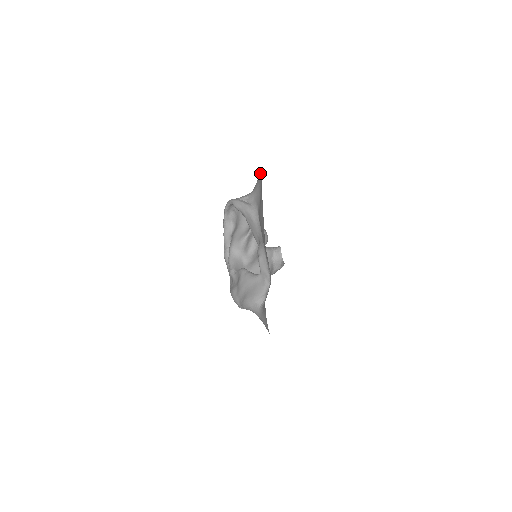
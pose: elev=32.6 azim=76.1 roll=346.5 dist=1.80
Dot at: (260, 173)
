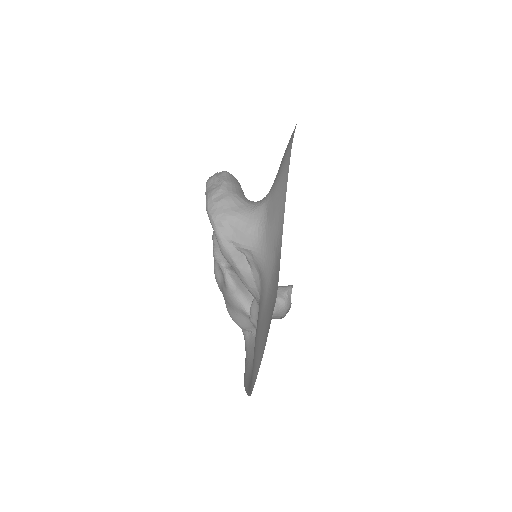
Dot at: (278, 274)
